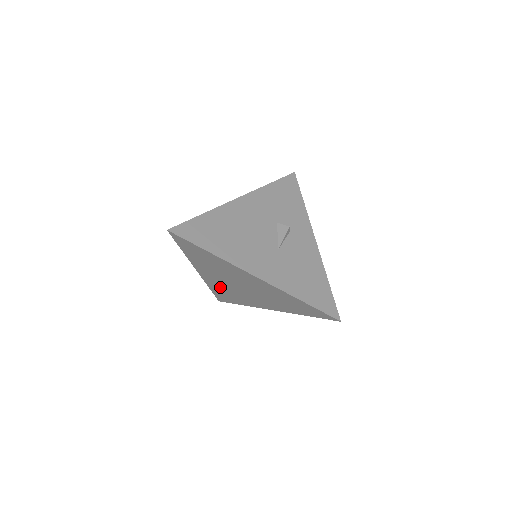
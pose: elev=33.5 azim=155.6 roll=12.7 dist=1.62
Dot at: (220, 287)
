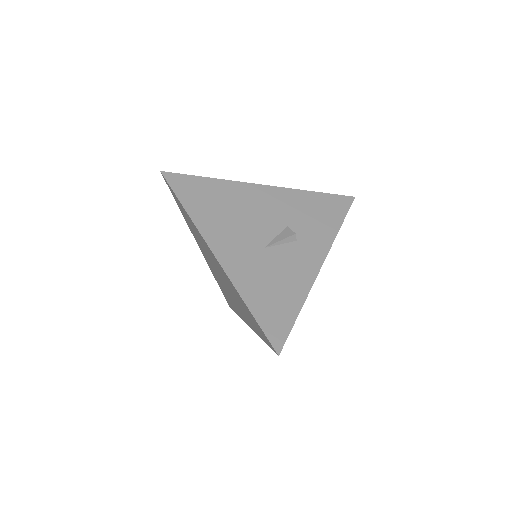
Dot at: (217, 278)
